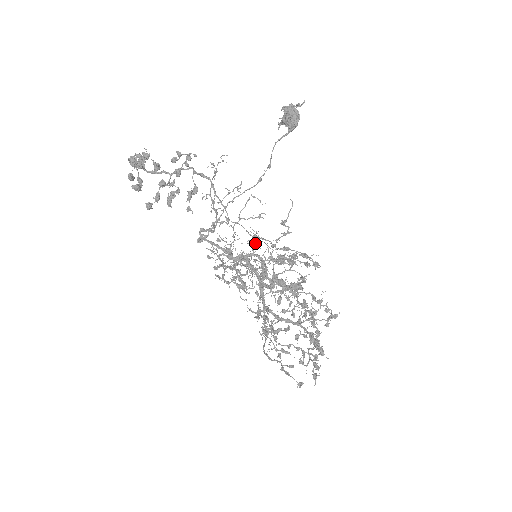
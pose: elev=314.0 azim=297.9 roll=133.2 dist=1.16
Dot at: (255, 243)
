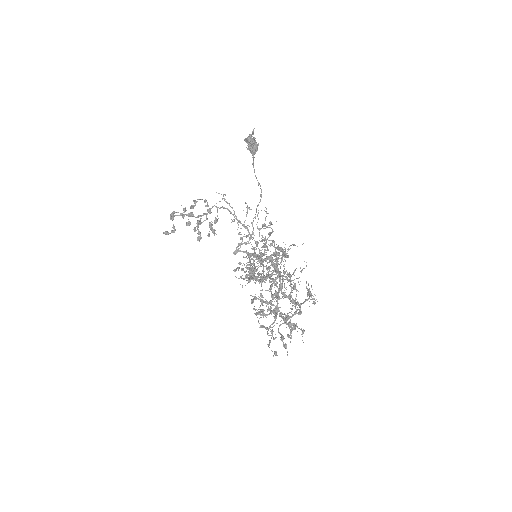
Dot at: (276, 244)
